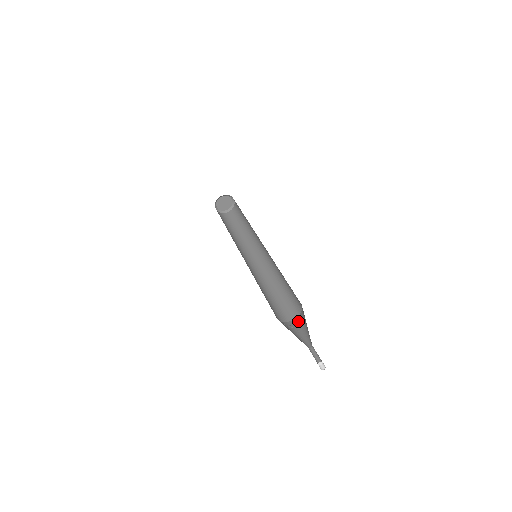
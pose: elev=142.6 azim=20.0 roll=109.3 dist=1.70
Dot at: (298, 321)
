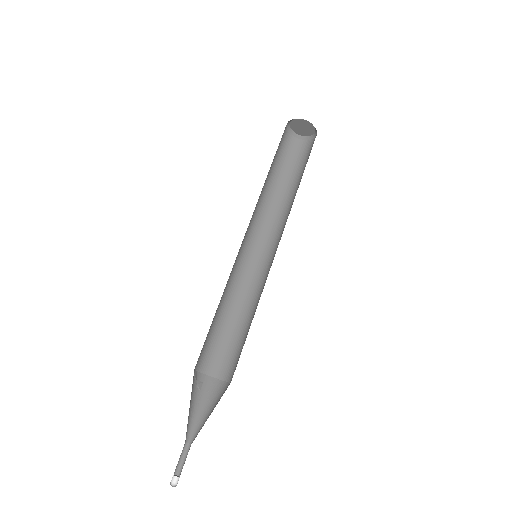
Dot at: (212, 386)
